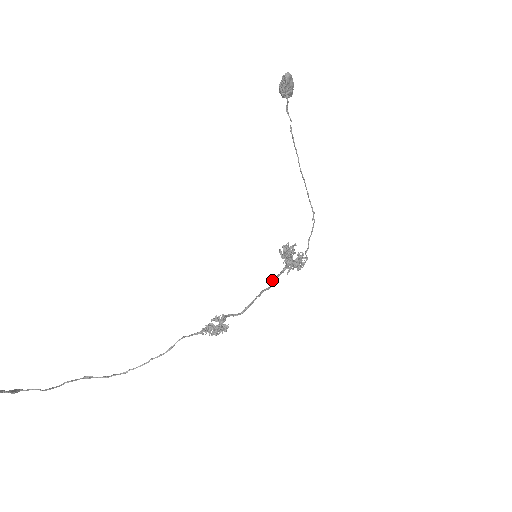
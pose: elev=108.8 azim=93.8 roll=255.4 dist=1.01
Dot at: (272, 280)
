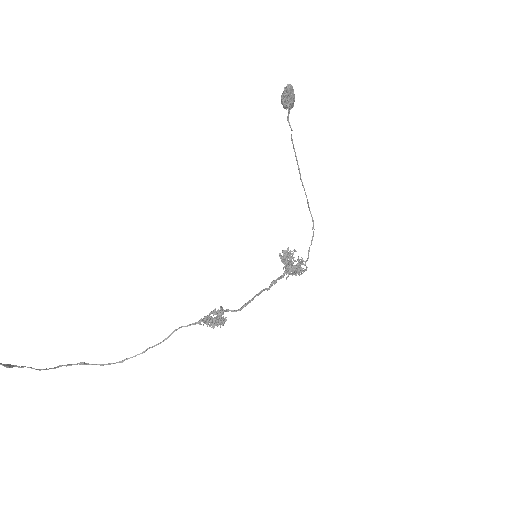
Dot at: occluded
